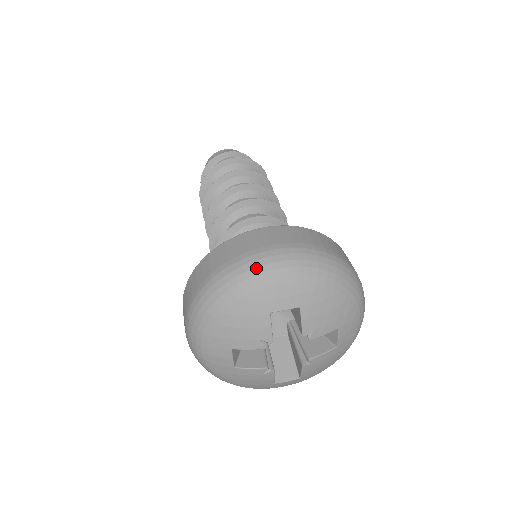
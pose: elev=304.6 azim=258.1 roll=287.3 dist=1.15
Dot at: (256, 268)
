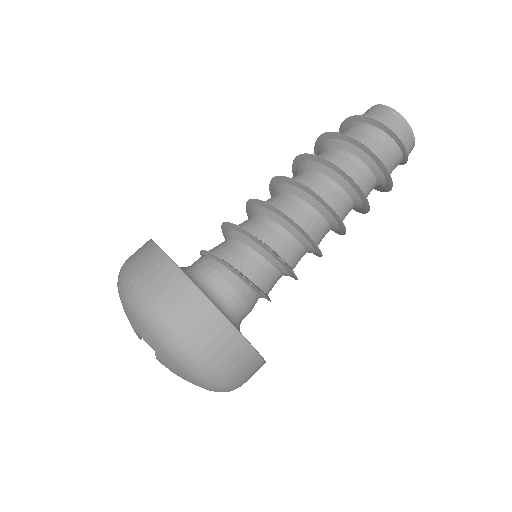
Dot at: (141, 305)
